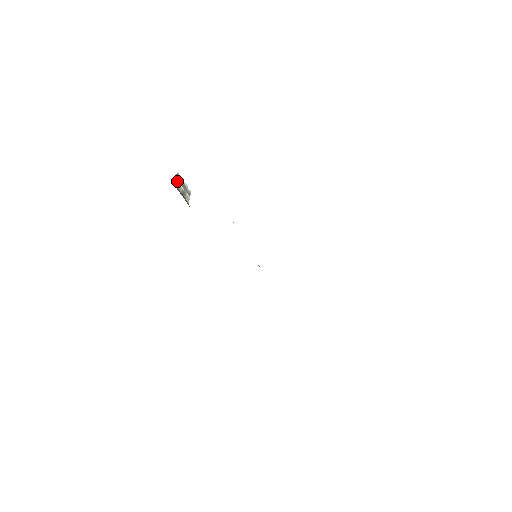
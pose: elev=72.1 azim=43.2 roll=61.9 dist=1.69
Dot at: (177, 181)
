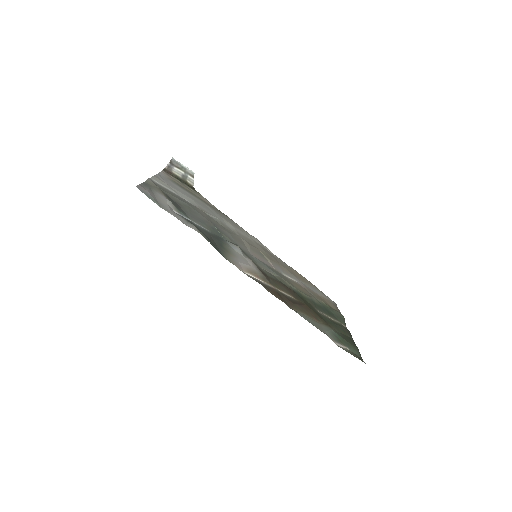
Dot at: (173, 166)
